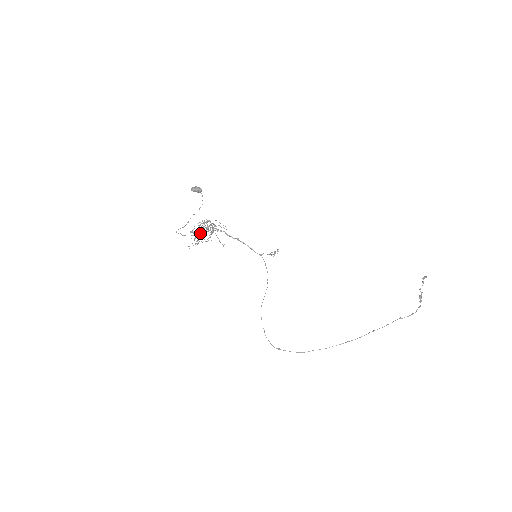
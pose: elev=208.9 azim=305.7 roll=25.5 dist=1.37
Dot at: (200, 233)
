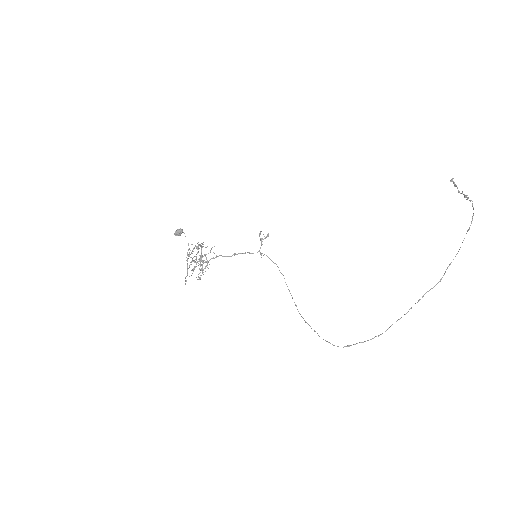
Dot at: (191, 257)
